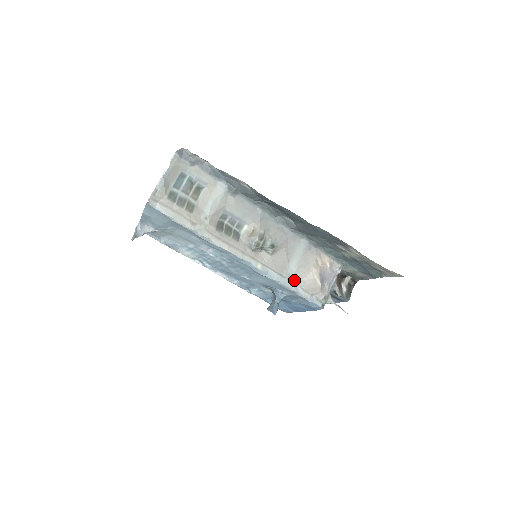
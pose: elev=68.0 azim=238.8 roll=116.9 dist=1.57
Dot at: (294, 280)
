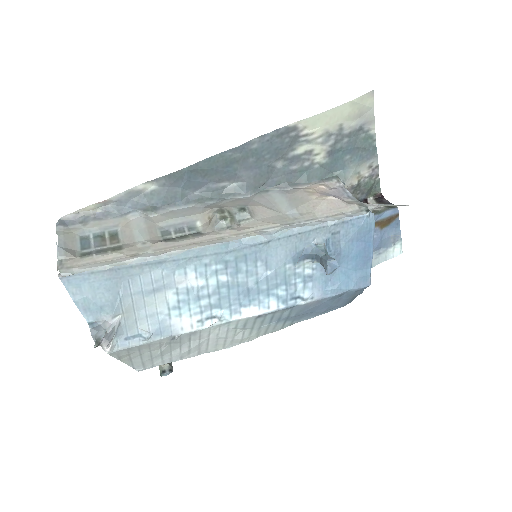
Dot at: (307, 218)
